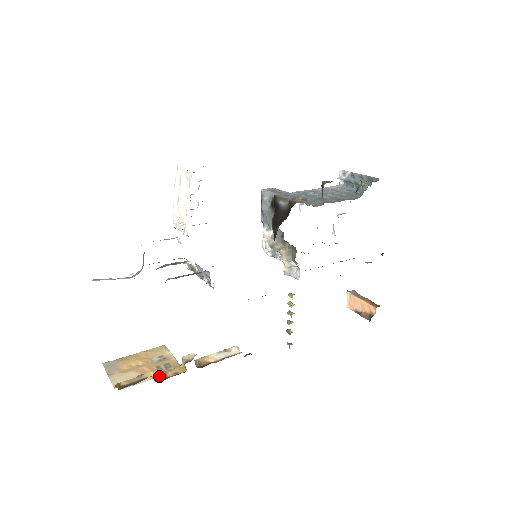
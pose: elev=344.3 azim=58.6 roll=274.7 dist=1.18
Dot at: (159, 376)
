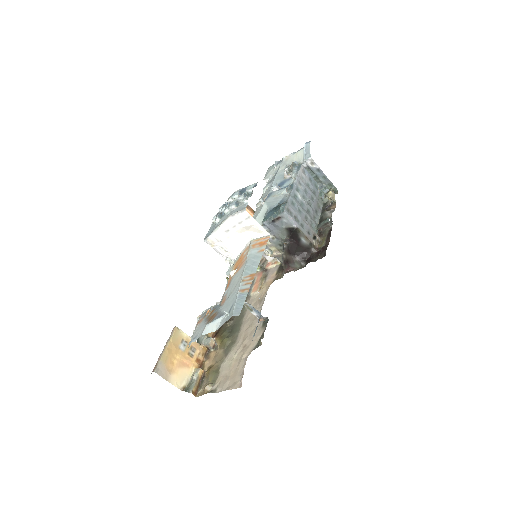
Dot at: (196, 363)
